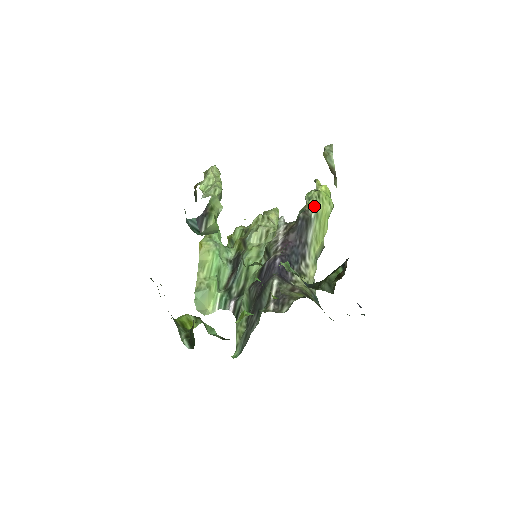
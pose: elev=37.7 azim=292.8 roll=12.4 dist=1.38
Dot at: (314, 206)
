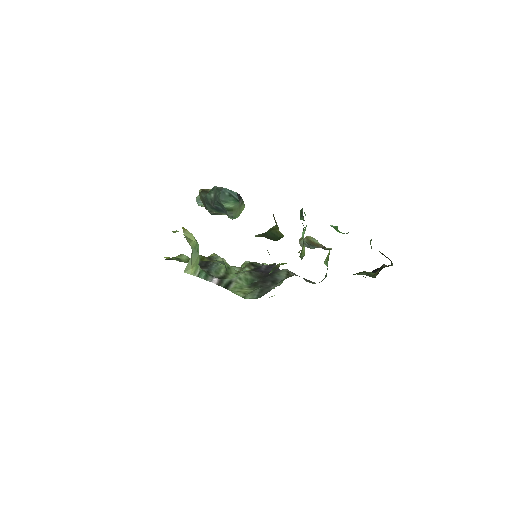
Dot at: occluded
